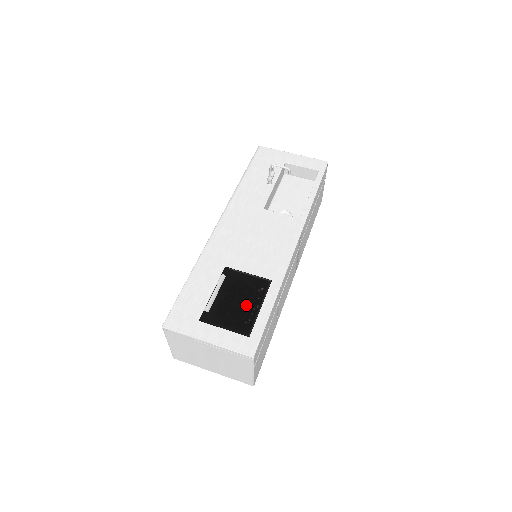
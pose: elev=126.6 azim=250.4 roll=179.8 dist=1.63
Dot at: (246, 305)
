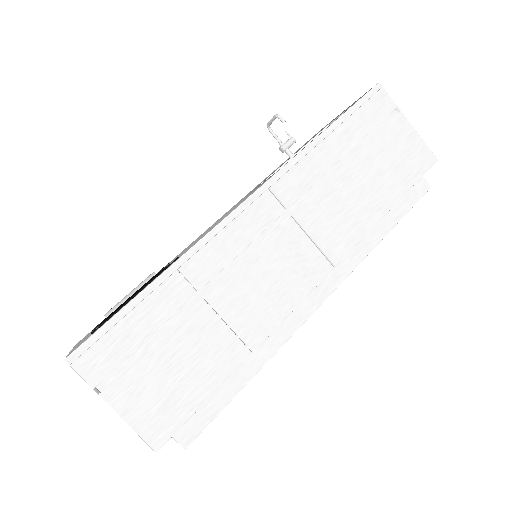
Dot at: occluded
